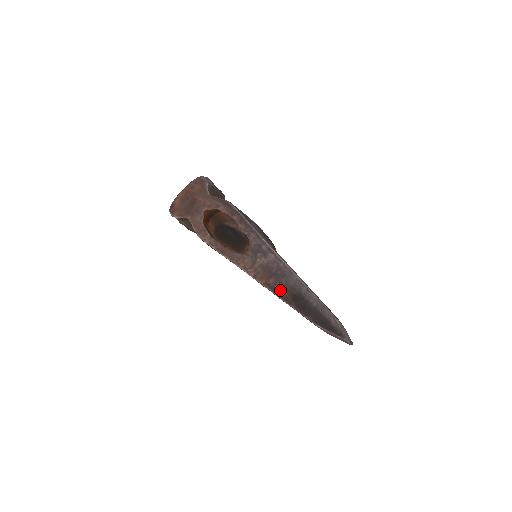
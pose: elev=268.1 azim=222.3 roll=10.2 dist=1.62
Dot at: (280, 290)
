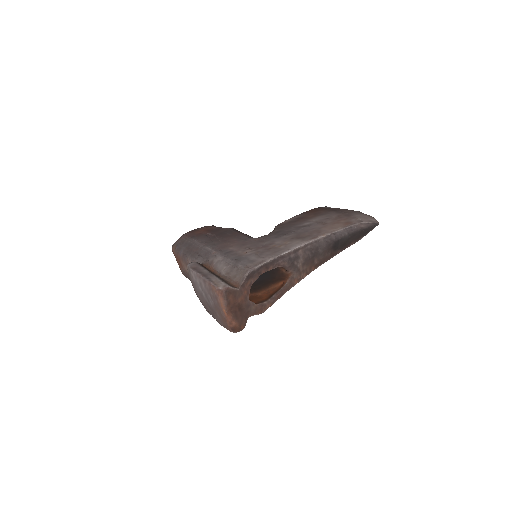
Dot at: (324, 257)
